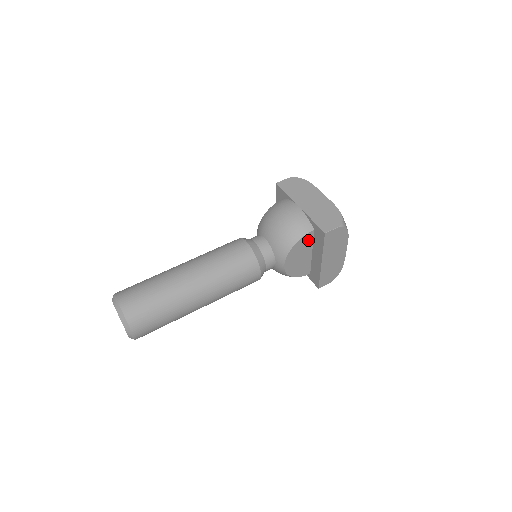
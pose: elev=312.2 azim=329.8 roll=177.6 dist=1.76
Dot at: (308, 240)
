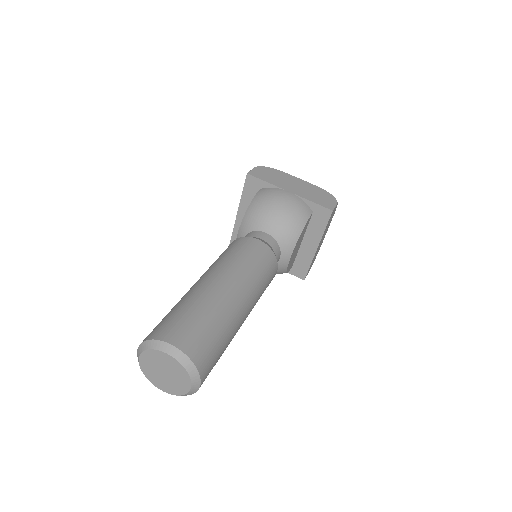
Dot at: (307, 225)
